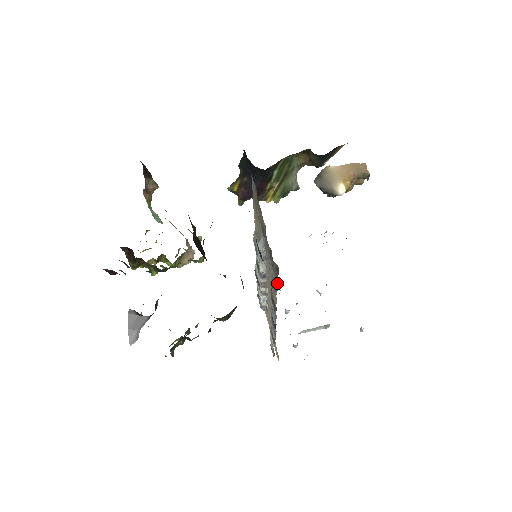
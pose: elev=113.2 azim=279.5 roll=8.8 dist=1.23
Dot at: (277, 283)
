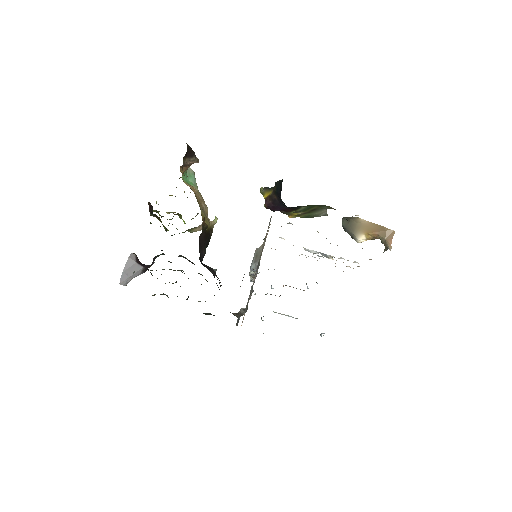
Dot at: occluded
